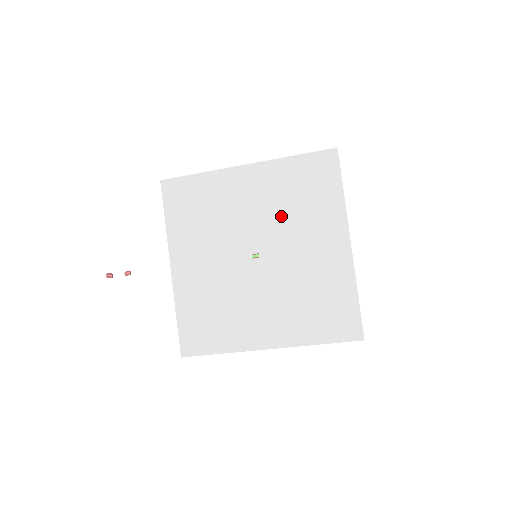
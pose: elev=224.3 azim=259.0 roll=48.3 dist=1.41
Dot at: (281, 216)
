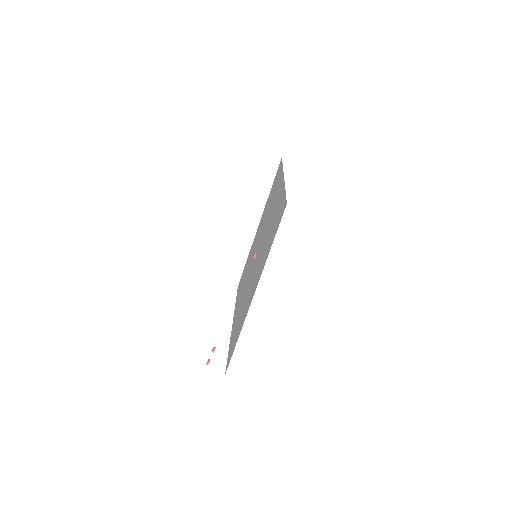
Dot at: occluded
